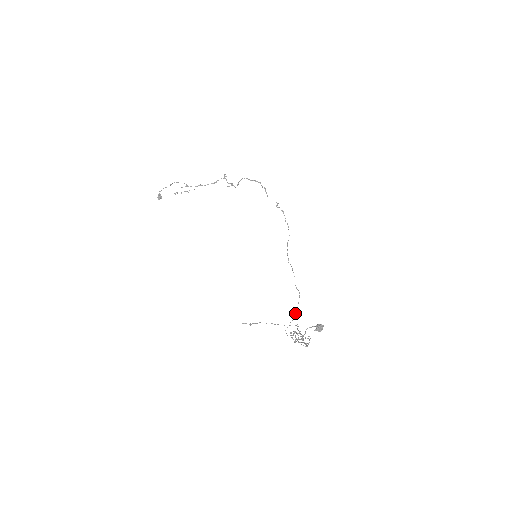
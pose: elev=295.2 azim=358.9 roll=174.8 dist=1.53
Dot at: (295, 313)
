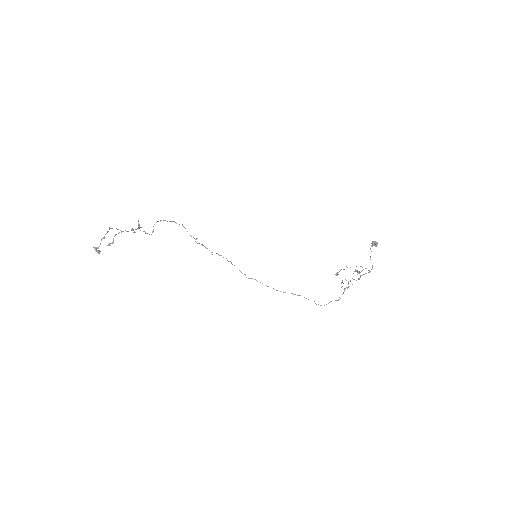
Dot at: occluded
